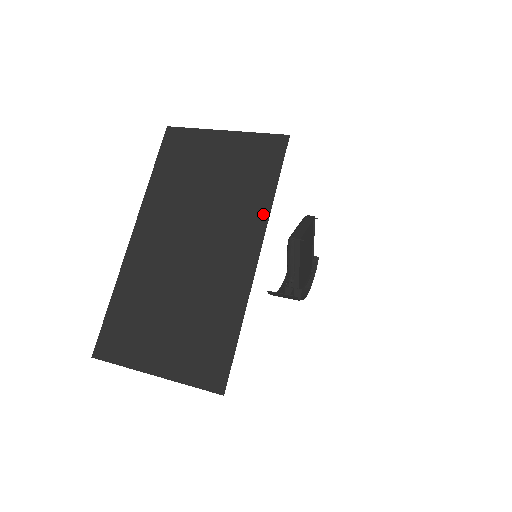
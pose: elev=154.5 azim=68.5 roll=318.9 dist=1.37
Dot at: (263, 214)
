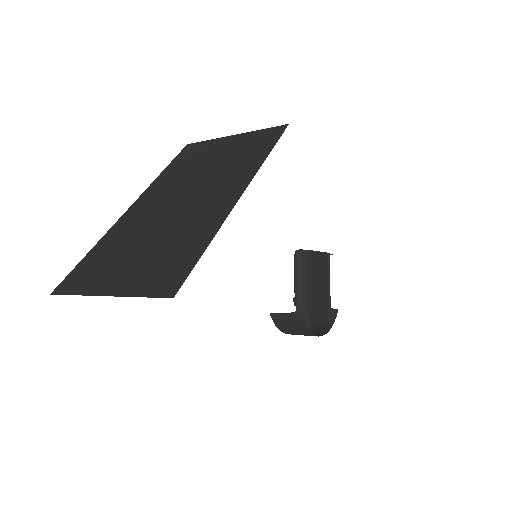
Dot at: (254, 168)
